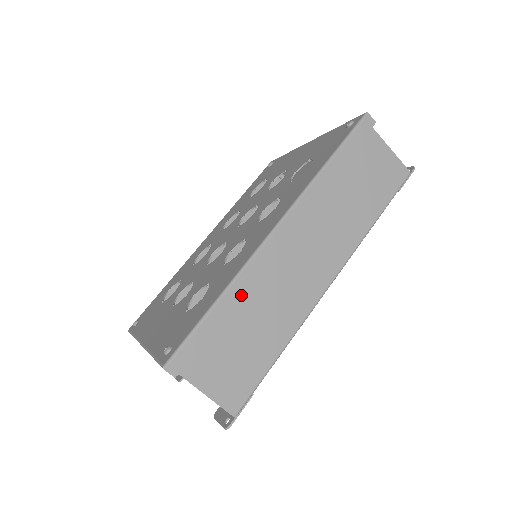
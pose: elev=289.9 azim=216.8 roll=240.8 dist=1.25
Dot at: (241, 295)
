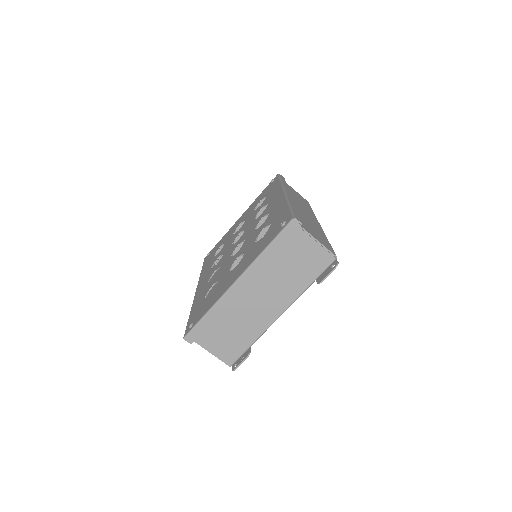
Dot at: occluded
